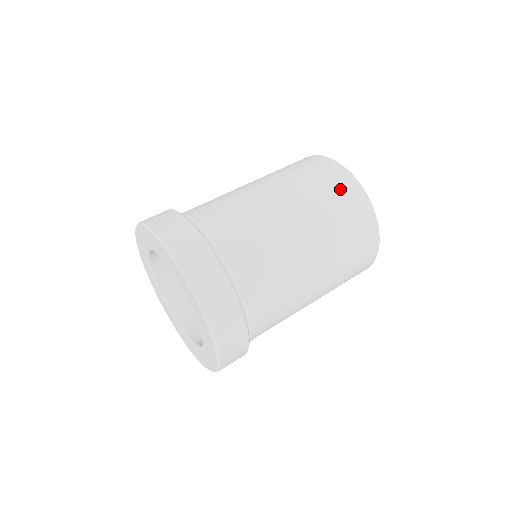
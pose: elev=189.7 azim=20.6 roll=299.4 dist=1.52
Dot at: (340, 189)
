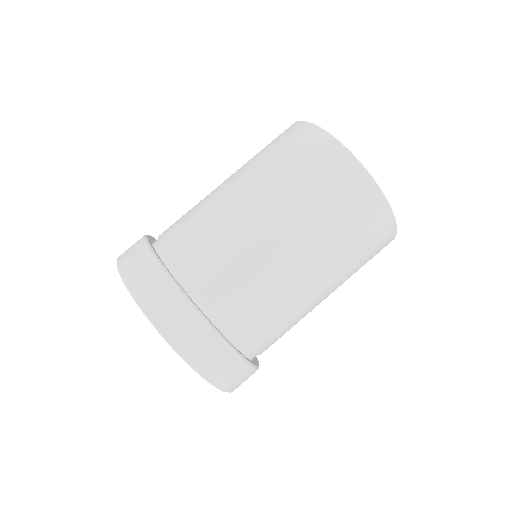
Dot at: (350, 198)
